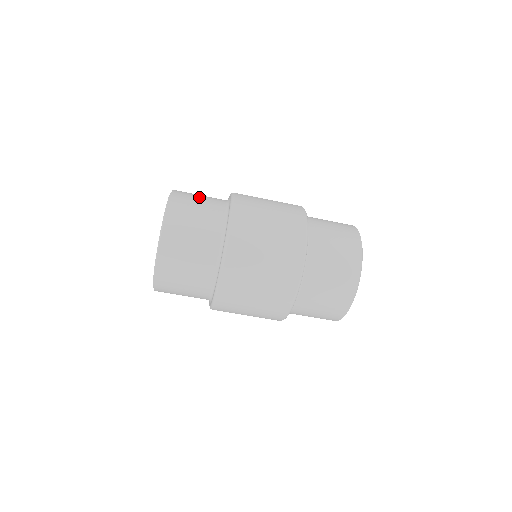
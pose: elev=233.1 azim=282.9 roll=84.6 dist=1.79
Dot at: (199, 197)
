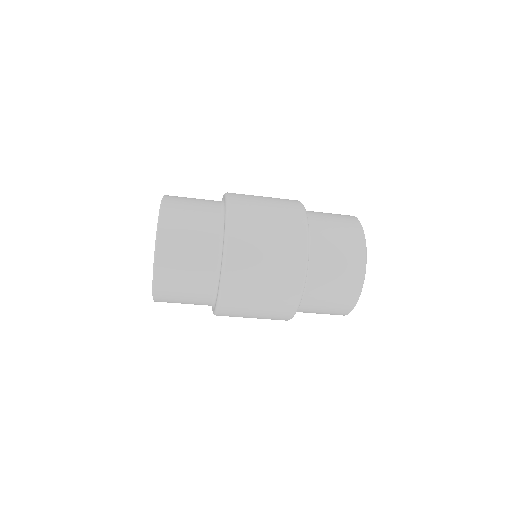
Dot at: (192, 200)
